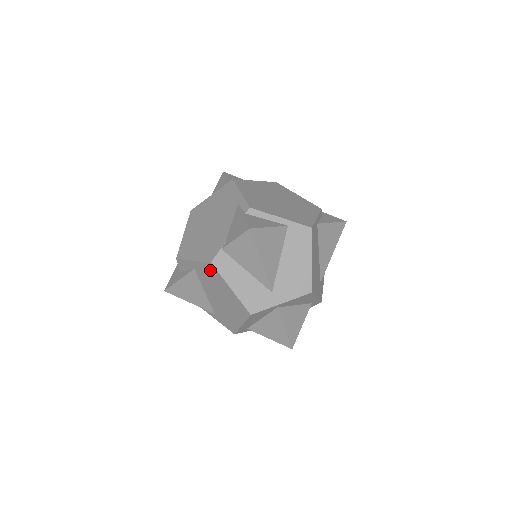
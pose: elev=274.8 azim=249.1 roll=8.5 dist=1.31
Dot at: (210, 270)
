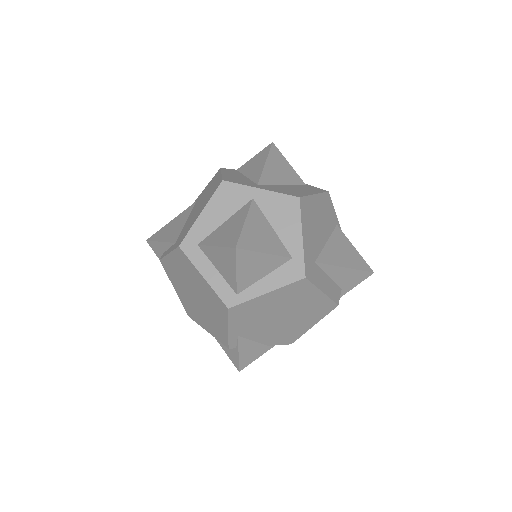
Dot at: occluded
